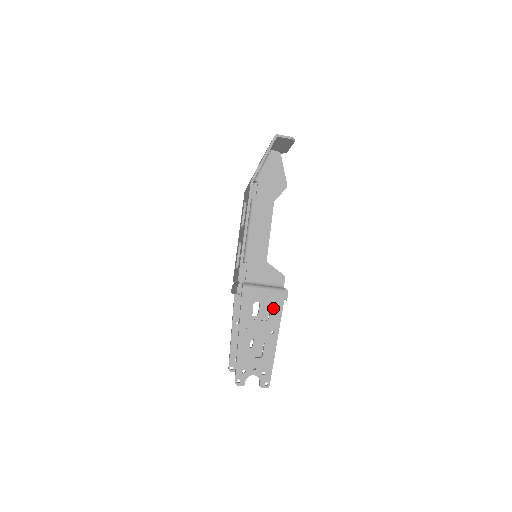
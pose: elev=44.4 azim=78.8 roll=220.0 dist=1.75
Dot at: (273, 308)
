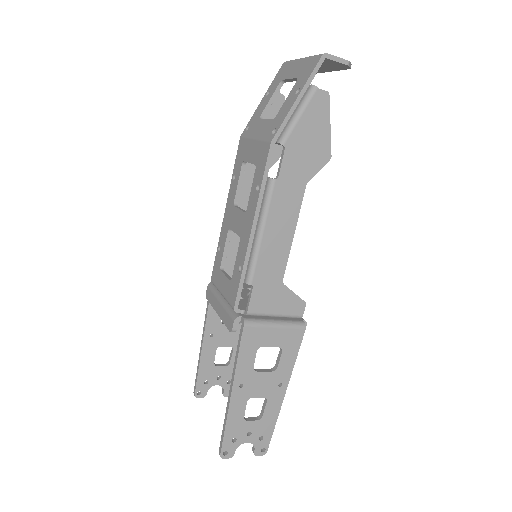
Dot at: (285, 353)
